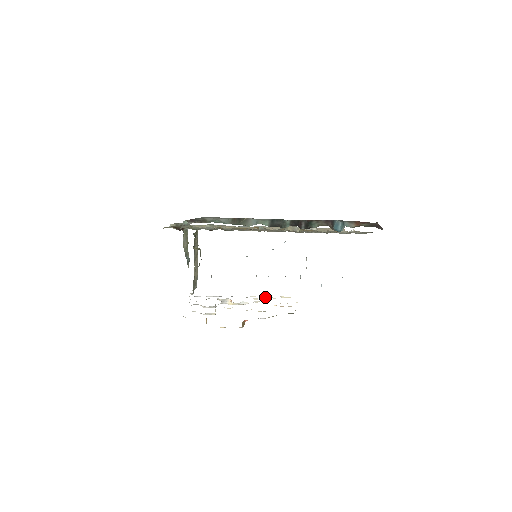
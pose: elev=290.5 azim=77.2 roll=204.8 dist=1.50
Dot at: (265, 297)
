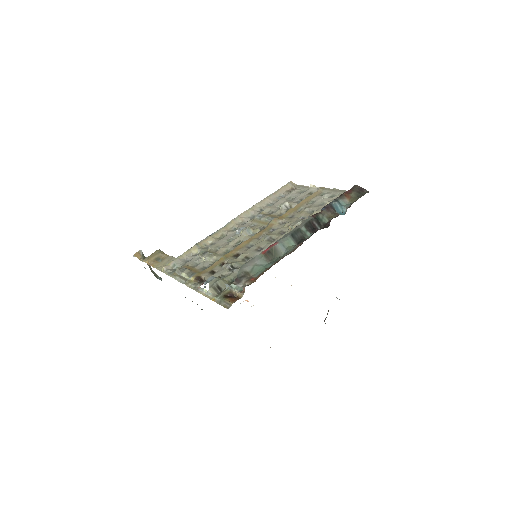
Dot at: occluded
